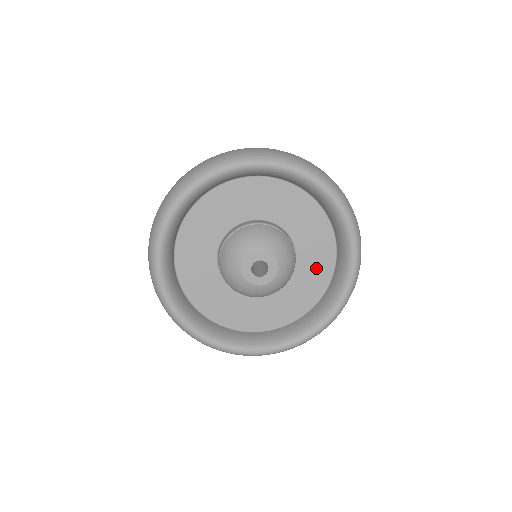
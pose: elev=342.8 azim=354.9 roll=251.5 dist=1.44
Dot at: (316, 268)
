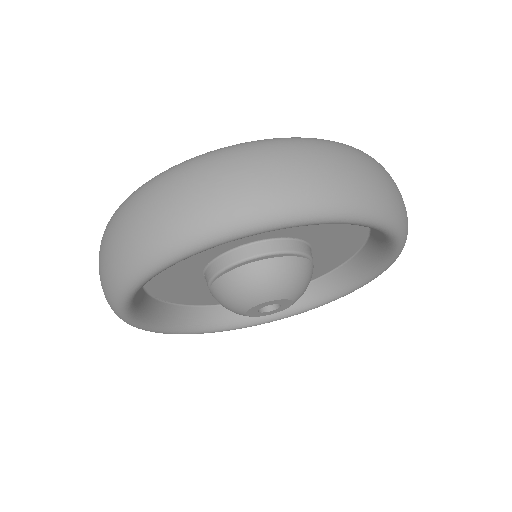
Dot at: occluded
